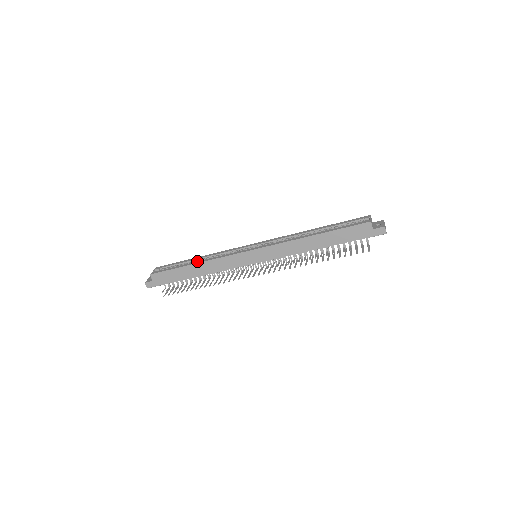
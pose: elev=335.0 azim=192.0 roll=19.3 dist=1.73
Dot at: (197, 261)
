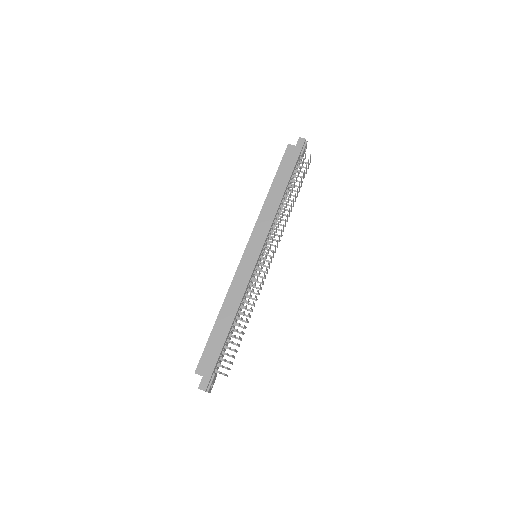
Dot at: (220, 313)
